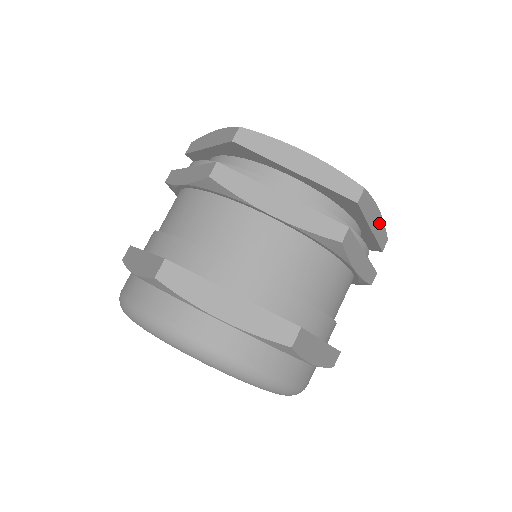
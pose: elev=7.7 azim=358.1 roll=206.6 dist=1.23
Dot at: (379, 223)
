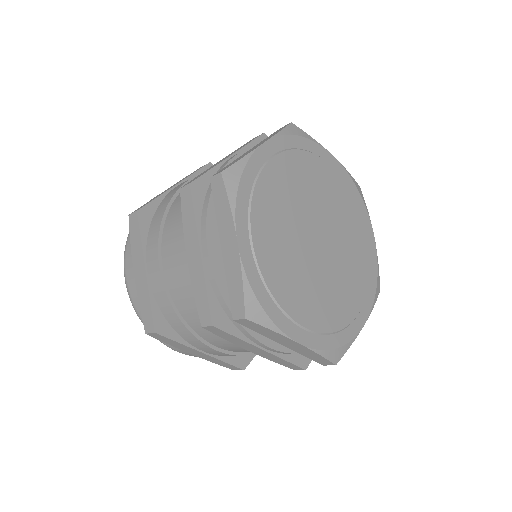
Dot at: (302, 348)
